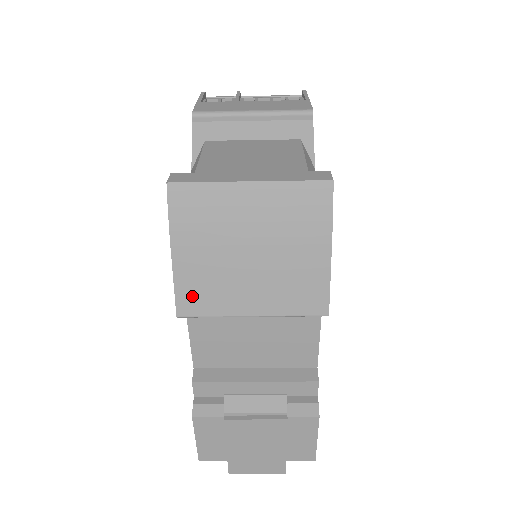
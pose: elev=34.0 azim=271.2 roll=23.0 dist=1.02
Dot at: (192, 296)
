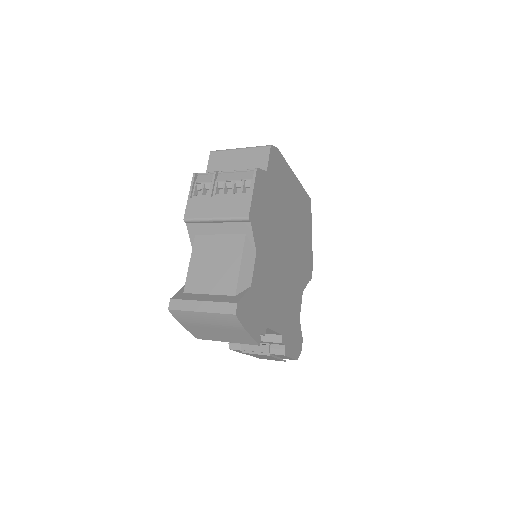
Dot at: (199, 335)
